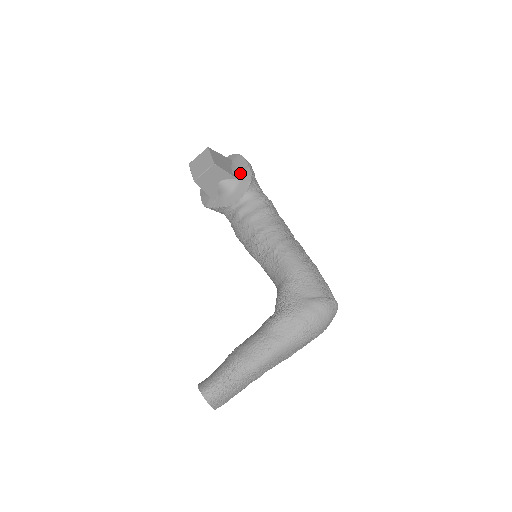
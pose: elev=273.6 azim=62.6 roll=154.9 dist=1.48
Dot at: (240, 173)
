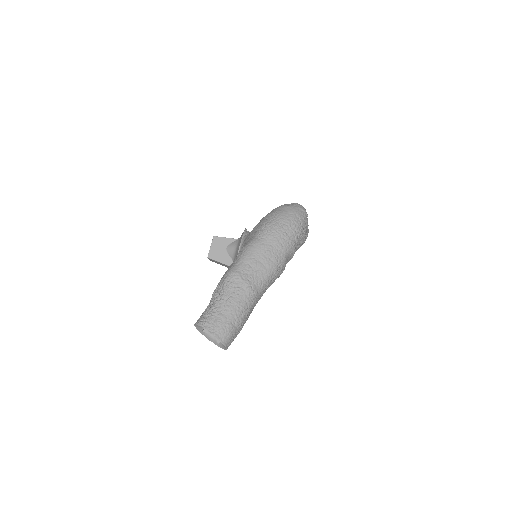
Dot at: occluded
